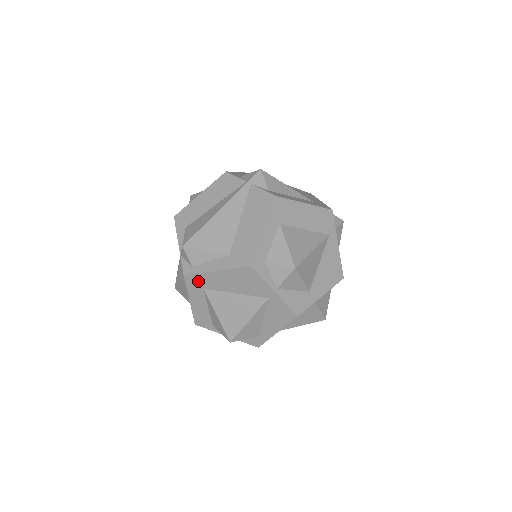
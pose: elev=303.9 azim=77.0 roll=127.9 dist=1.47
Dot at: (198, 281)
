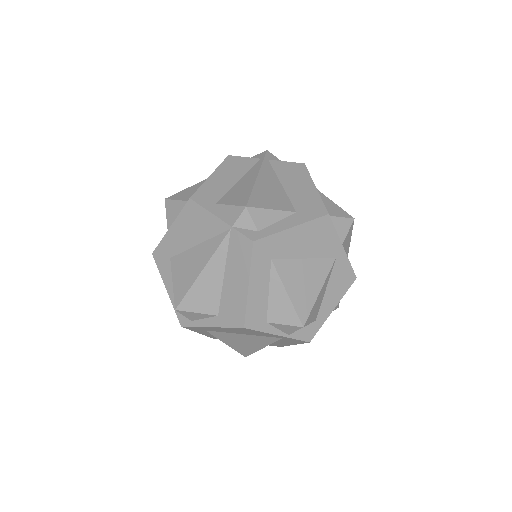
Dot at: (268, 248)
